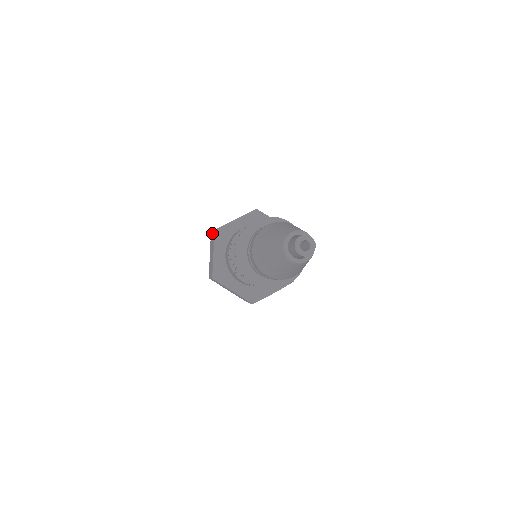
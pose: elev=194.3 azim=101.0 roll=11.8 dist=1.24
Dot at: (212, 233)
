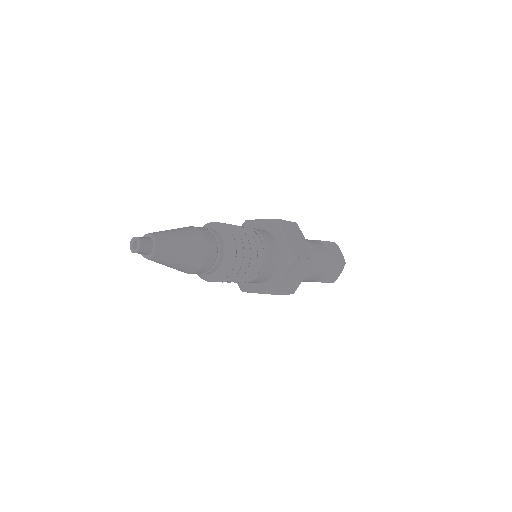
Dot at: occluded
